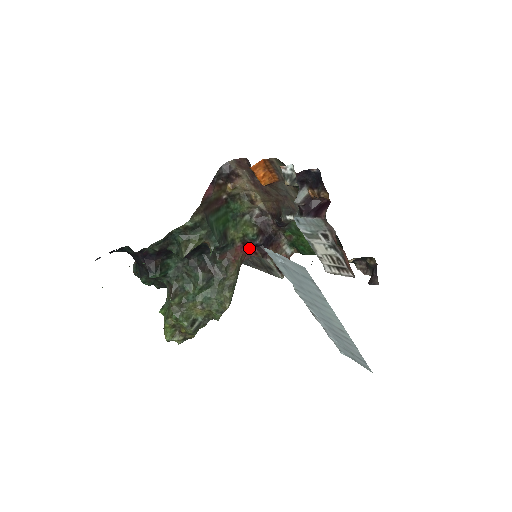
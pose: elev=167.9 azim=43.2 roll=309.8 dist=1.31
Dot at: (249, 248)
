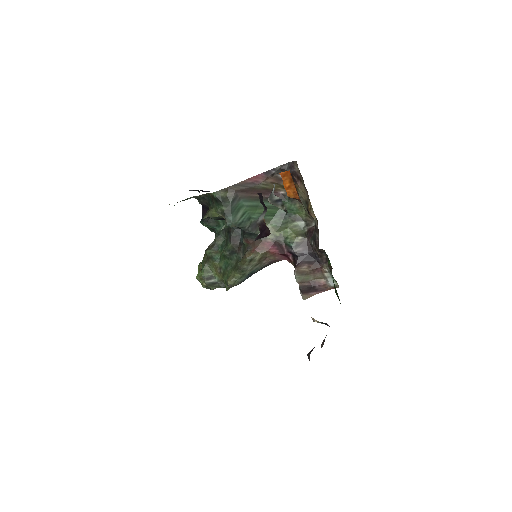
Dot at: (281, 251)
